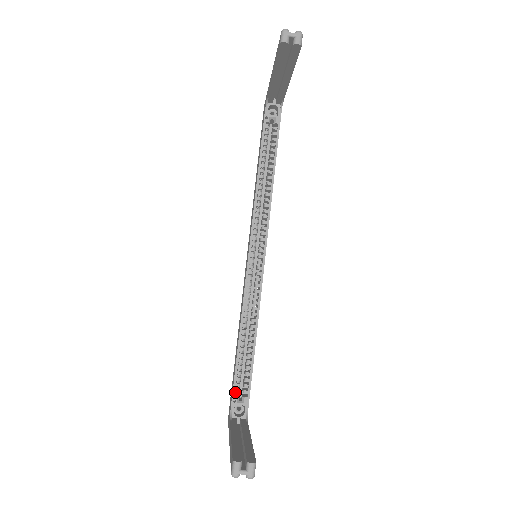
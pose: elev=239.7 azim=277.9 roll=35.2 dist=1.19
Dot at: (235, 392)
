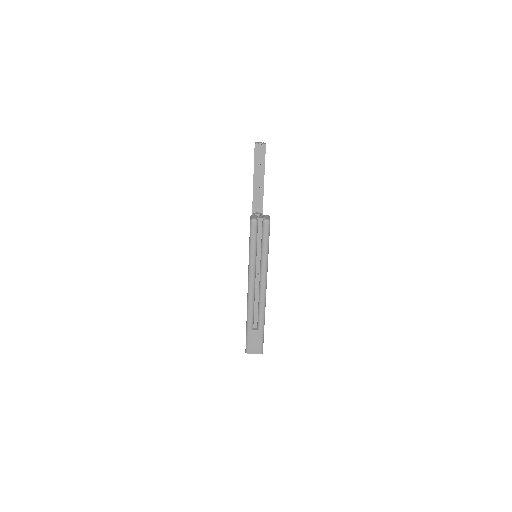
Dot at: occluded
